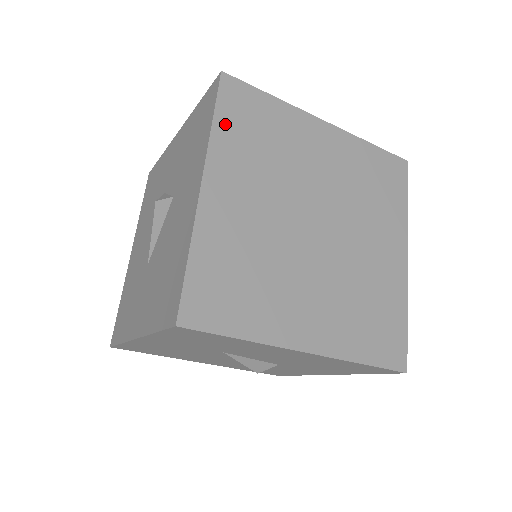
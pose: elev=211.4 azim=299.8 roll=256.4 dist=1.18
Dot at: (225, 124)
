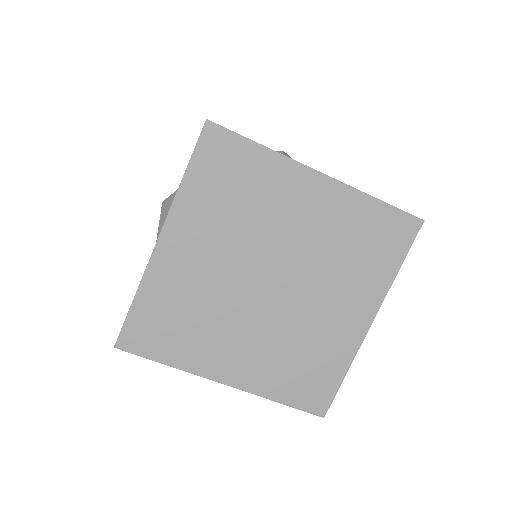
Dot at: (196, 179)
